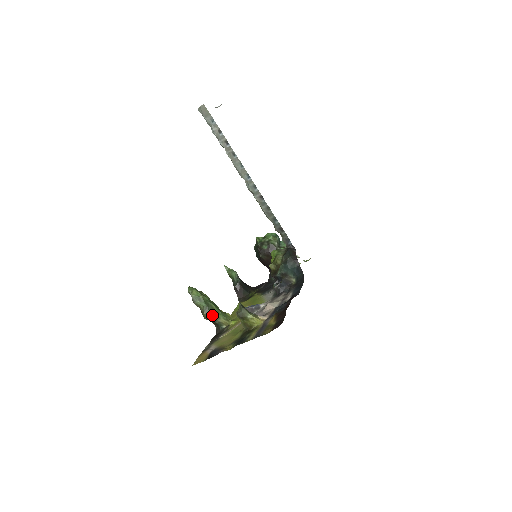
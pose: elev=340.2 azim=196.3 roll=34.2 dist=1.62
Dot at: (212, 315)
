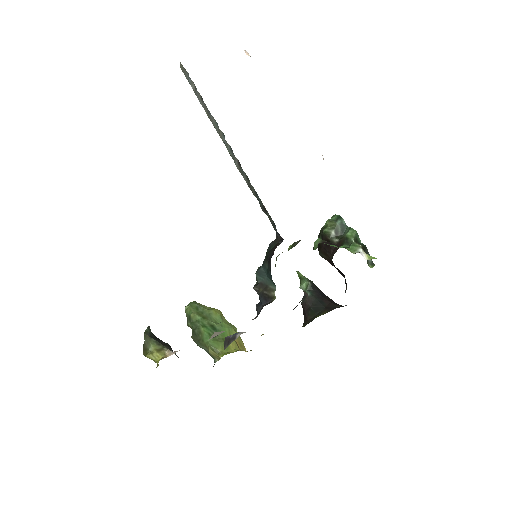
Dot at: (198, 342)
